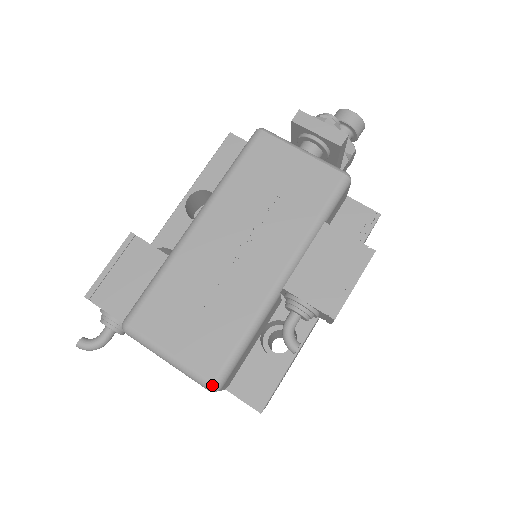
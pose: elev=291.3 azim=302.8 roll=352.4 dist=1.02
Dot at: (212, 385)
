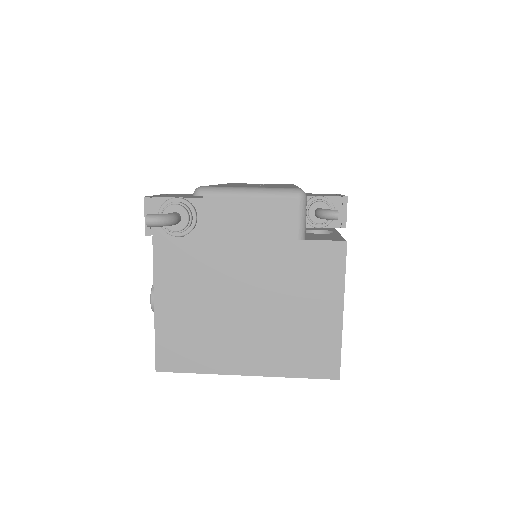
Dot at: (299, 189)
